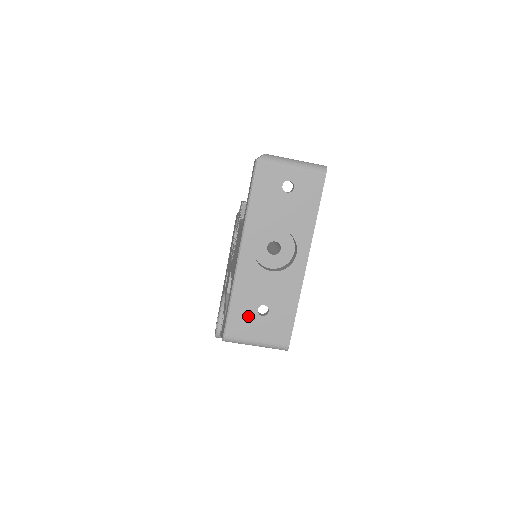
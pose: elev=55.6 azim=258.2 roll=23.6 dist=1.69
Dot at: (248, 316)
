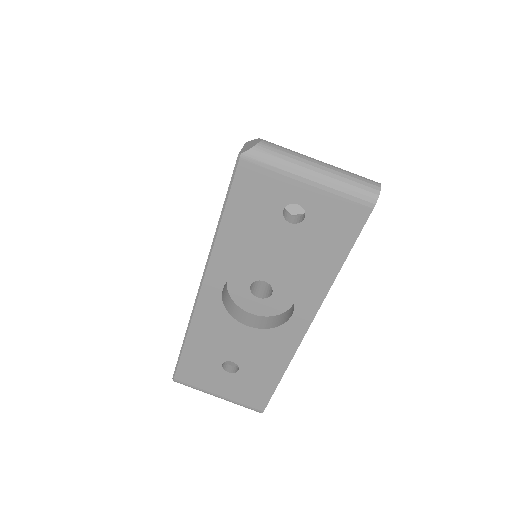
Dot at: (208, 367)
